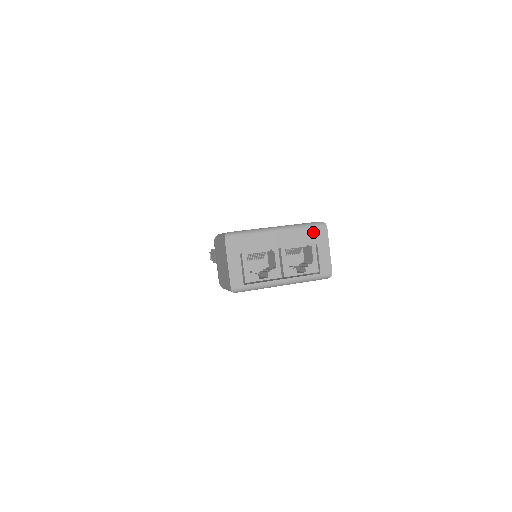
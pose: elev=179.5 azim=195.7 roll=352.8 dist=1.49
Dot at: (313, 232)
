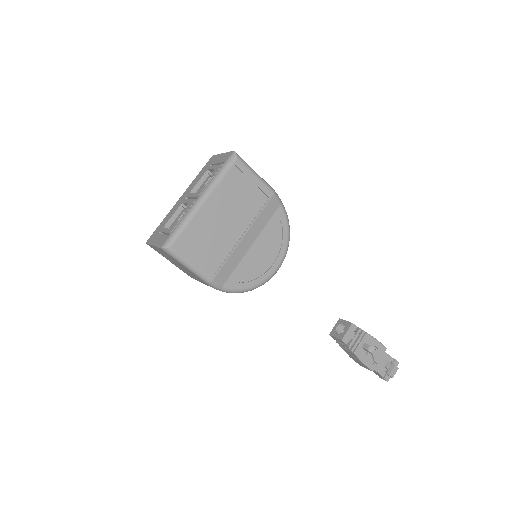
Dot at: (205, 168)
